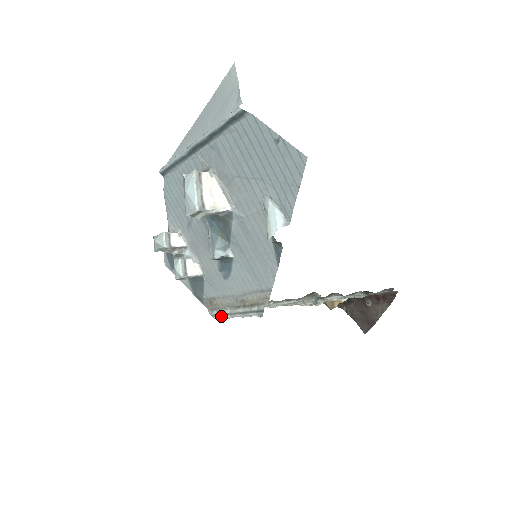
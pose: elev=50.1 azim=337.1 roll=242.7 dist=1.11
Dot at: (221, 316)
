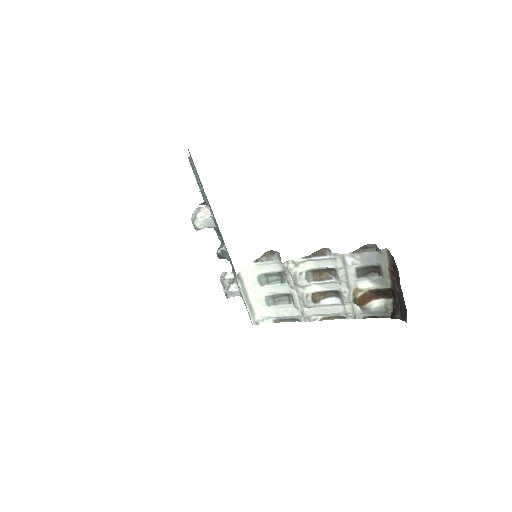
Dot at: (249, 315)
